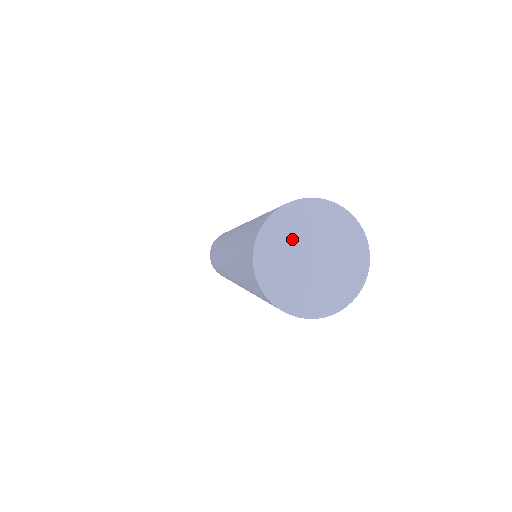
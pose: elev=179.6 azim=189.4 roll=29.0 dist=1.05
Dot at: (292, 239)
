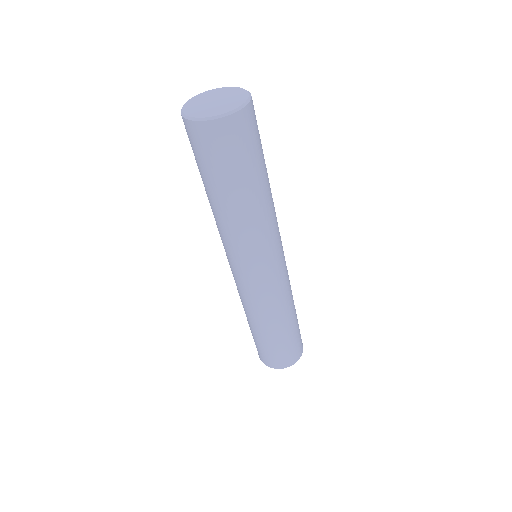
Dot at: (204, 99)
